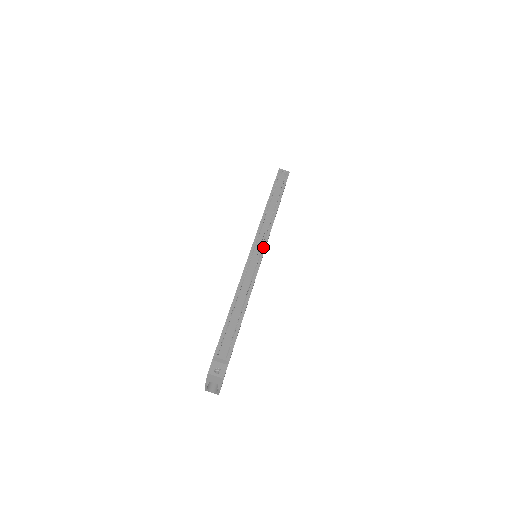
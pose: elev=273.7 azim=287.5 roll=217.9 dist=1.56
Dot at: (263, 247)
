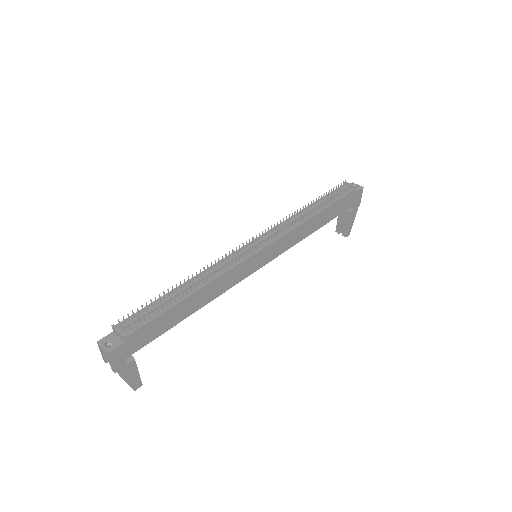
Dot at: (263, 245)
